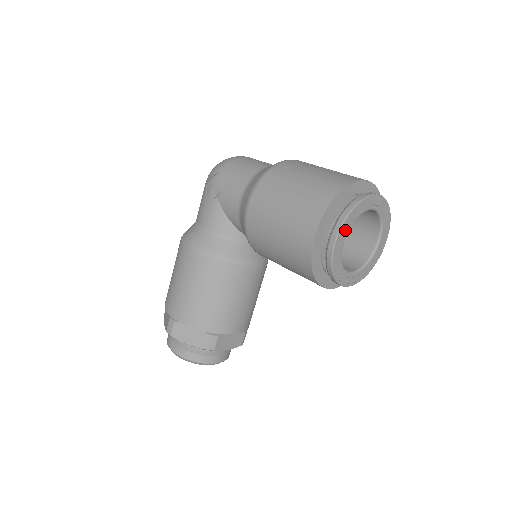
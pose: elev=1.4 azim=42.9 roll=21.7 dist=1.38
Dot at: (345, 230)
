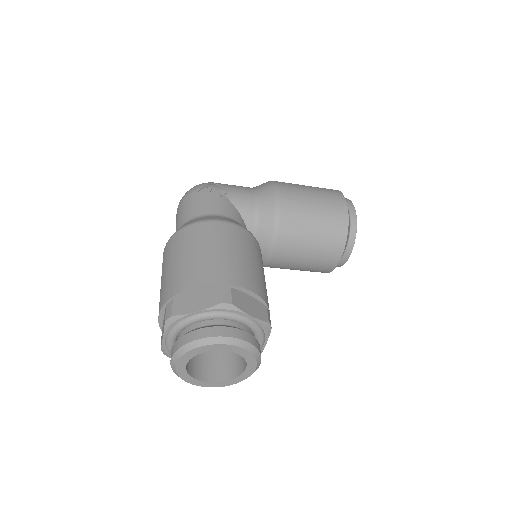
Dot at: occluded
